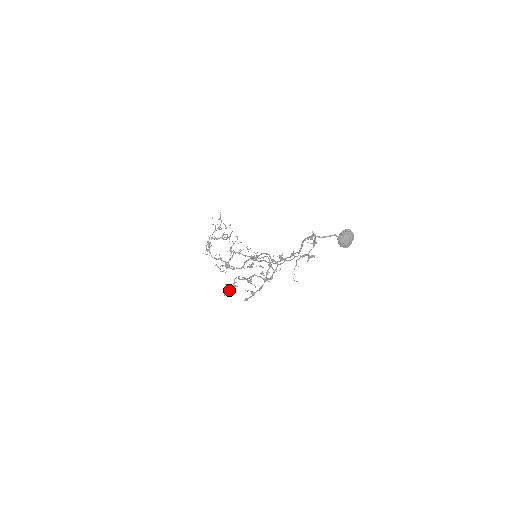
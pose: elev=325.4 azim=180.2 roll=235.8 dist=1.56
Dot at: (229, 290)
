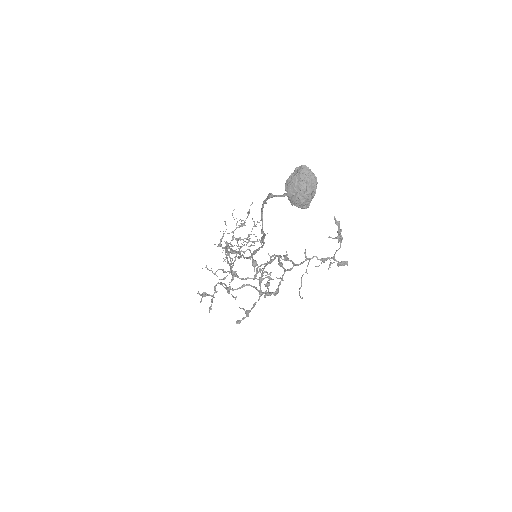
Dot at: occluded
